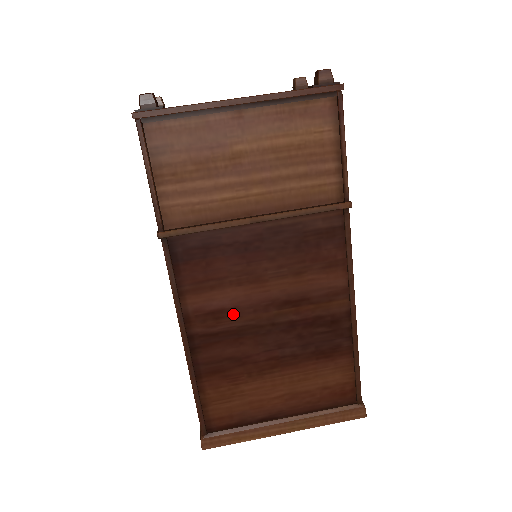
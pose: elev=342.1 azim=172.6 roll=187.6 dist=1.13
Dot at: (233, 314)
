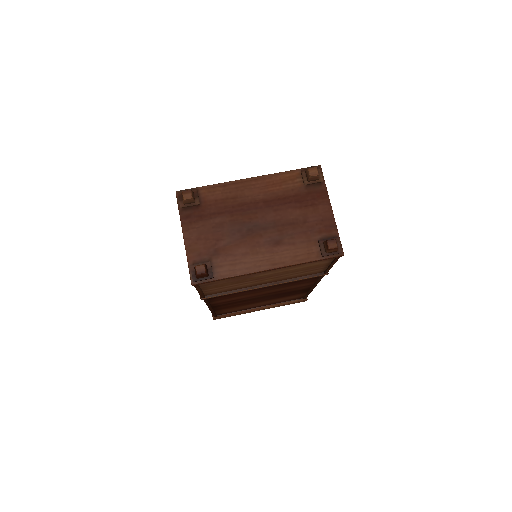
Dot at: (241, 299)
